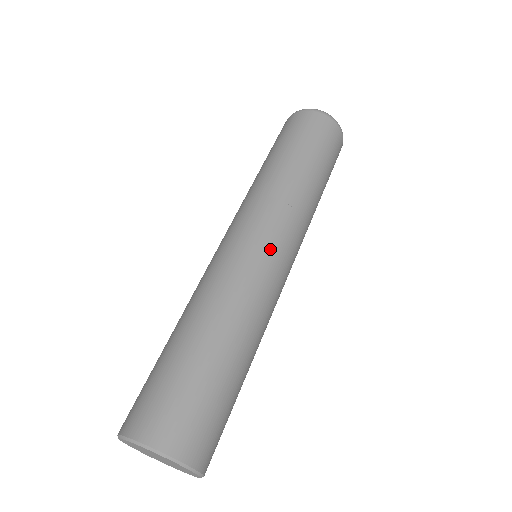
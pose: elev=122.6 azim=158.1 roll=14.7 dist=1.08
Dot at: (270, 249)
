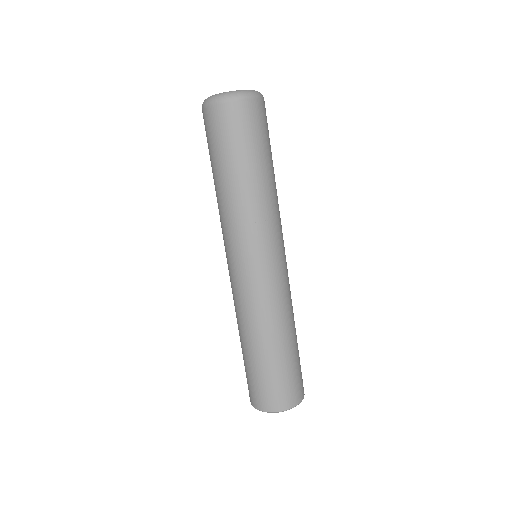
Dot at: (254, 269)
